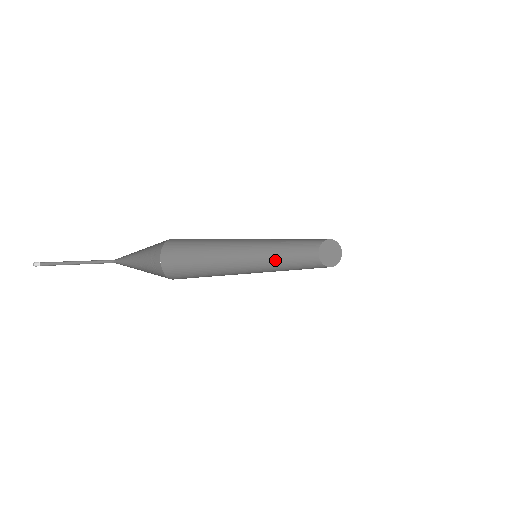
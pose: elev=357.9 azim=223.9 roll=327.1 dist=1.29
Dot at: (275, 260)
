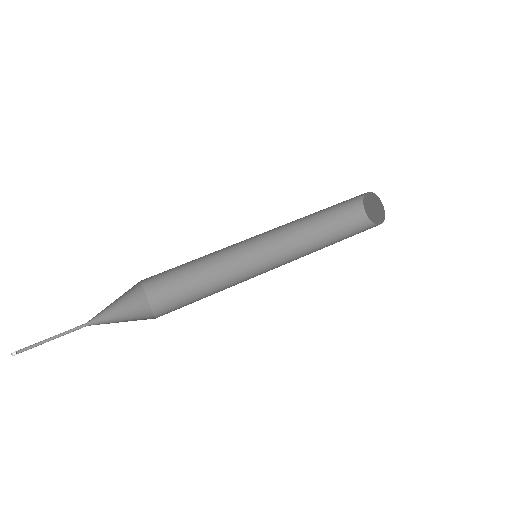
Dot at: (295, 240)
